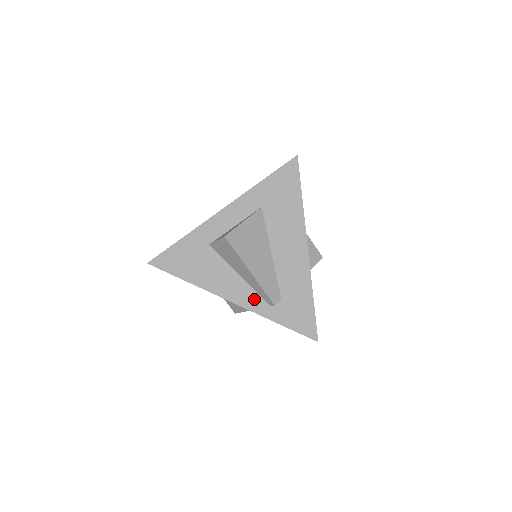
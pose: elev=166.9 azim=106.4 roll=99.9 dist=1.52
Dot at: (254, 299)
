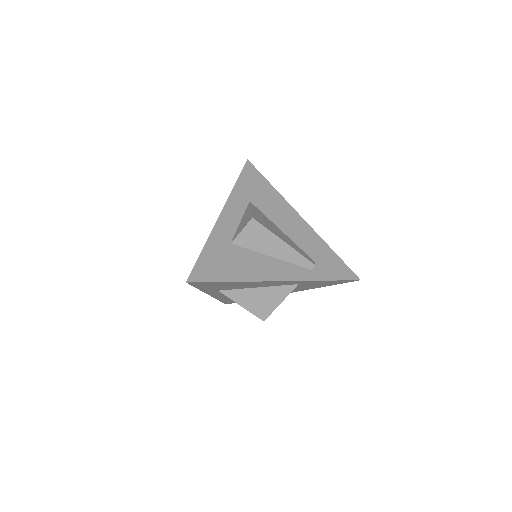
Dot at: (296, 270)
